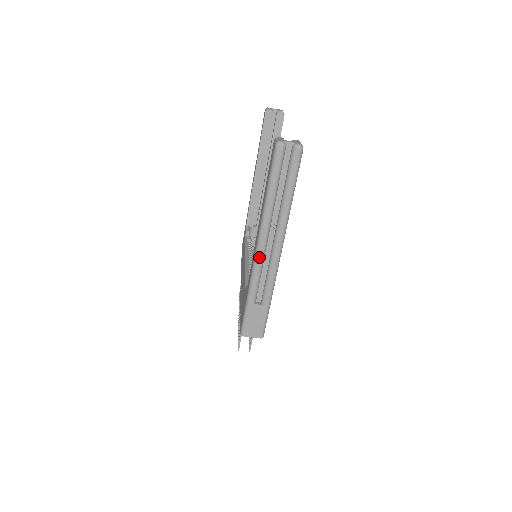
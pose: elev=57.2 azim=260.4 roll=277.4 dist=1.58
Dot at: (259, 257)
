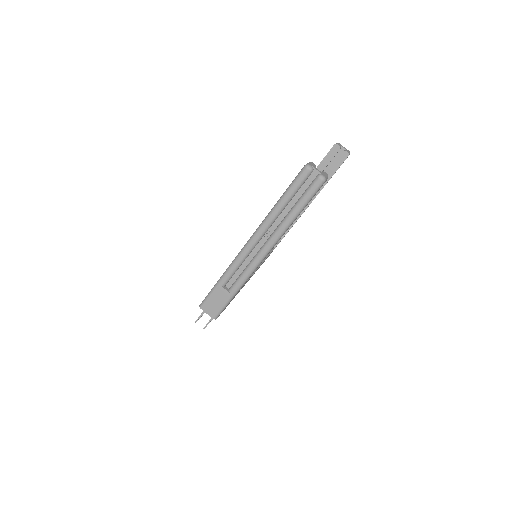
Dot at: (245, 250)
